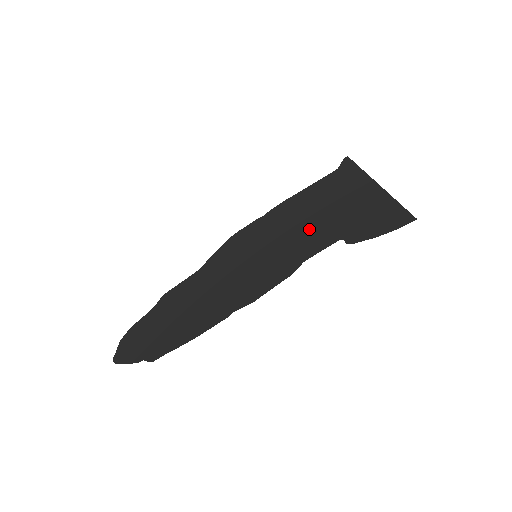
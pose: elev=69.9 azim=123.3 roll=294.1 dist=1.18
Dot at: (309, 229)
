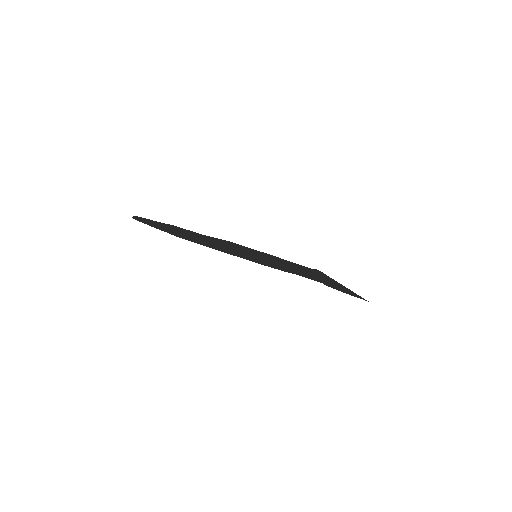
Dot at: (297, 270)
